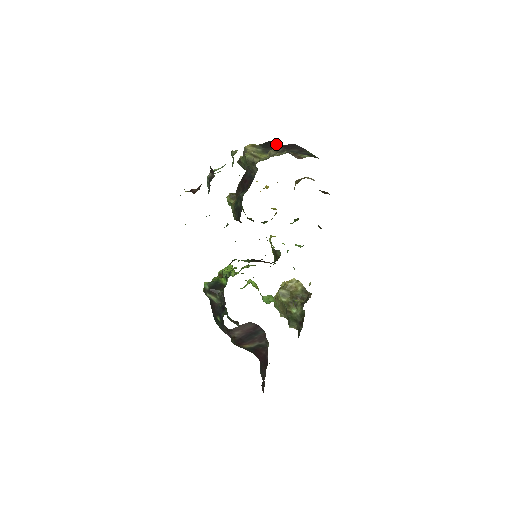
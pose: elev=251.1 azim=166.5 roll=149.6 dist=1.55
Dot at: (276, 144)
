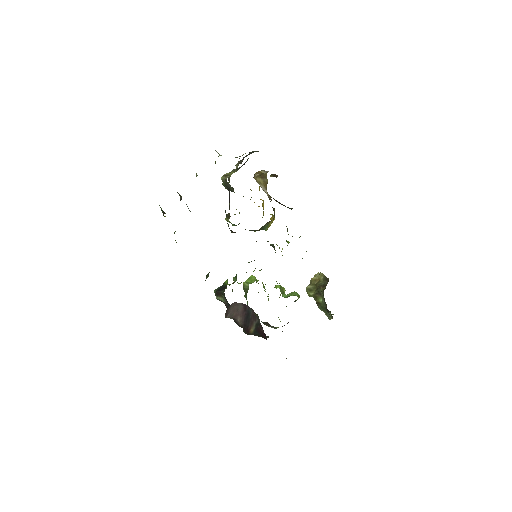
Dot at: occluded
